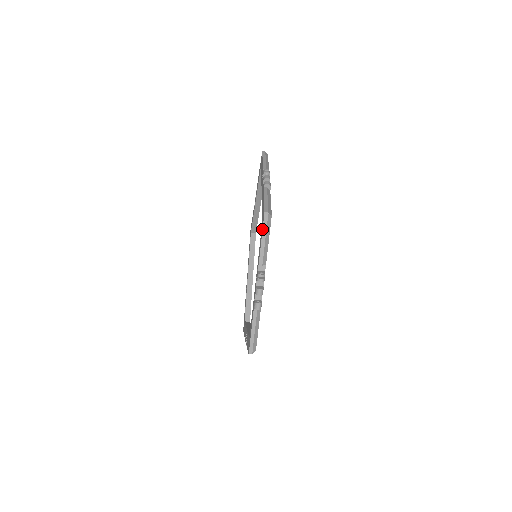
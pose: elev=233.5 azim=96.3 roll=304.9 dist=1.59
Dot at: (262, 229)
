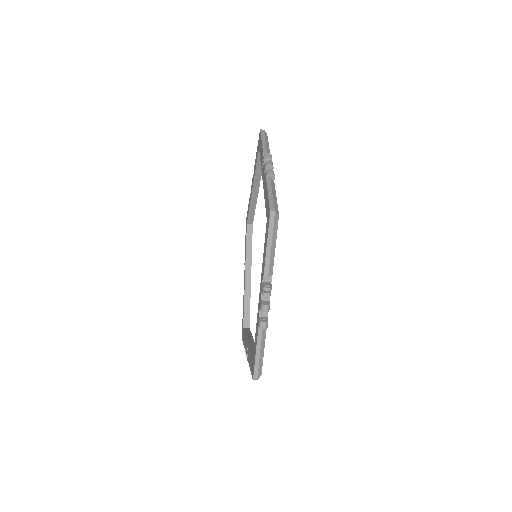
Dot at: (267, 232)
